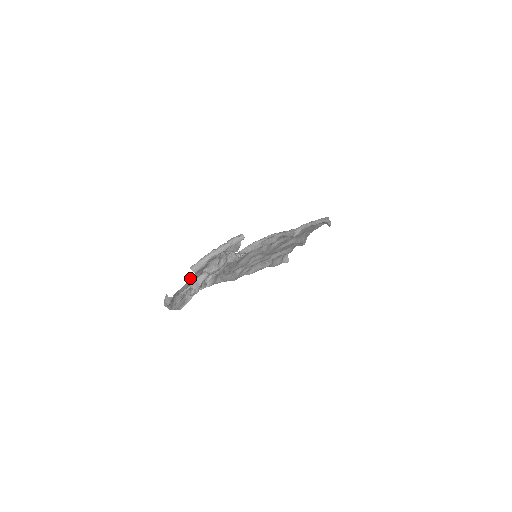
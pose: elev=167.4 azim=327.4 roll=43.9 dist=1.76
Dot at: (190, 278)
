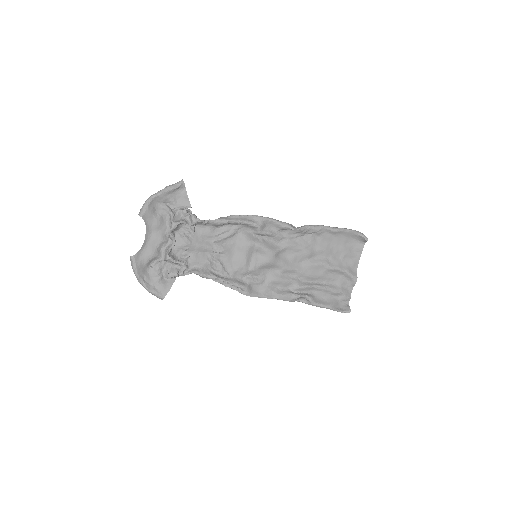
Dot at: (149, 237)
